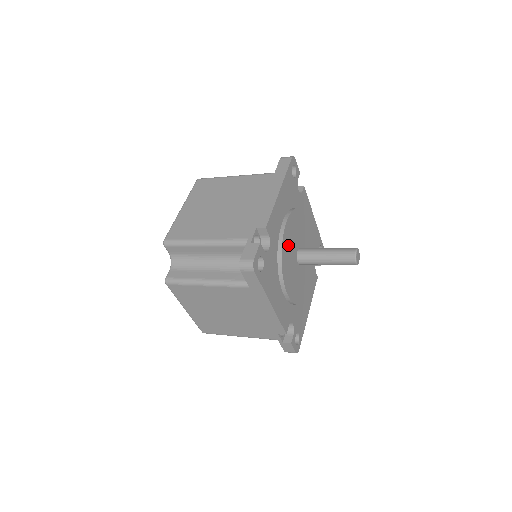
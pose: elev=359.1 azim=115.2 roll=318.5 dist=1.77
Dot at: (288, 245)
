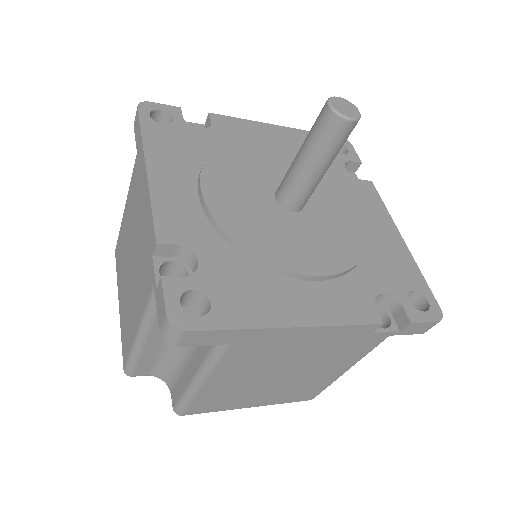
Dot at: (240, 214)
